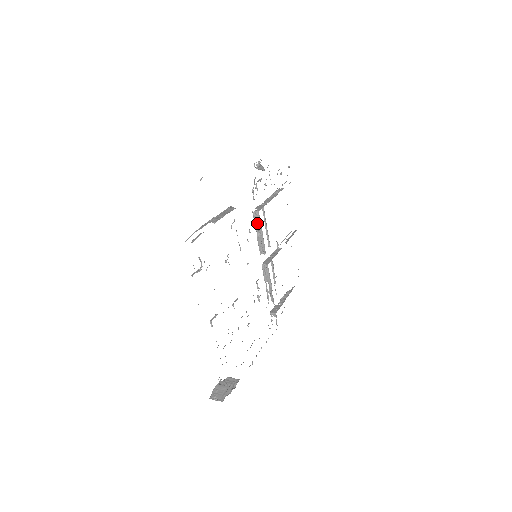
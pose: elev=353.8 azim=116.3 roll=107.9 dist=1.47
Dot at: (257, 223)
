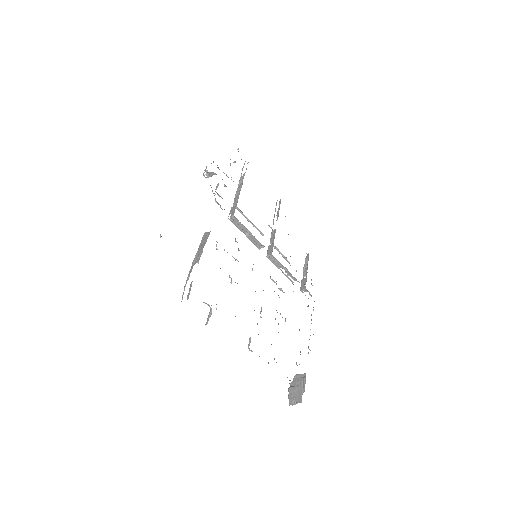
Dot at: (239, 226)
